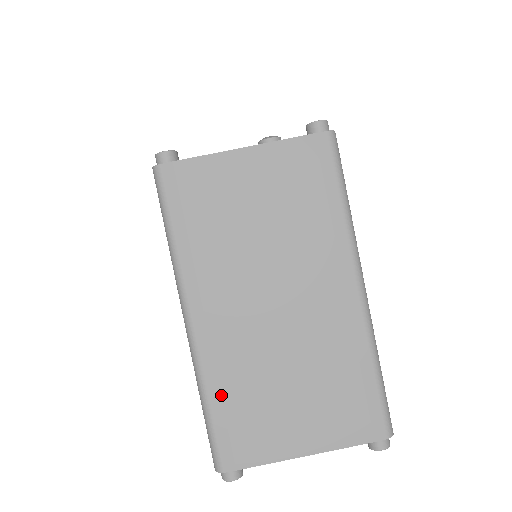
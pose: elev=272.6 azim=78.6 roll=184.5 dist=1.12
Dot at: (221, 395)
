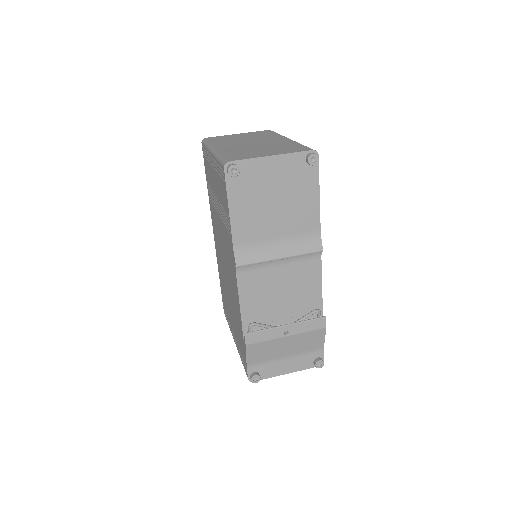
Dot at: (228, 153)
